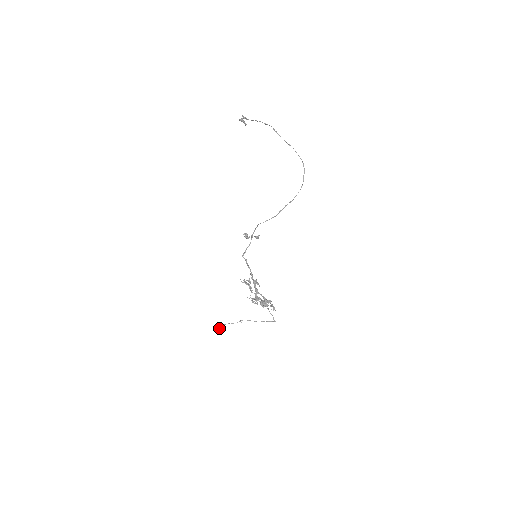
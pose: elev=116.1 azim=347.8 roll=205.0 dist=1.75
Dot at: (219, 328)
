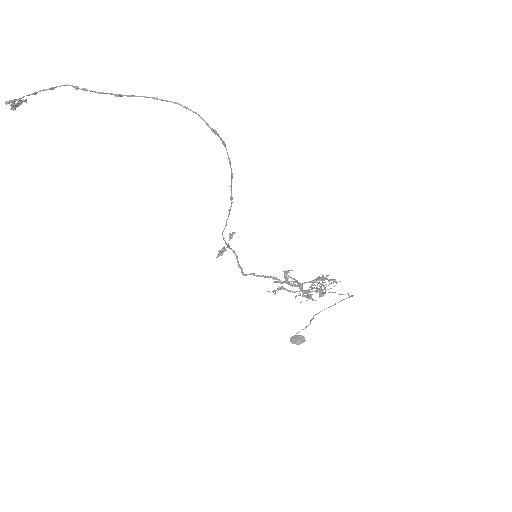
Dot at: (296, 341)
